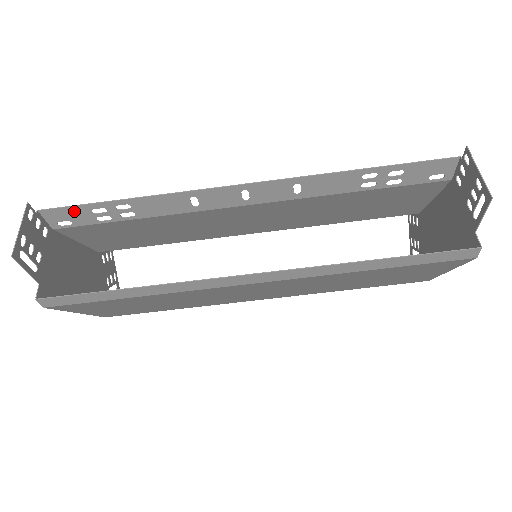
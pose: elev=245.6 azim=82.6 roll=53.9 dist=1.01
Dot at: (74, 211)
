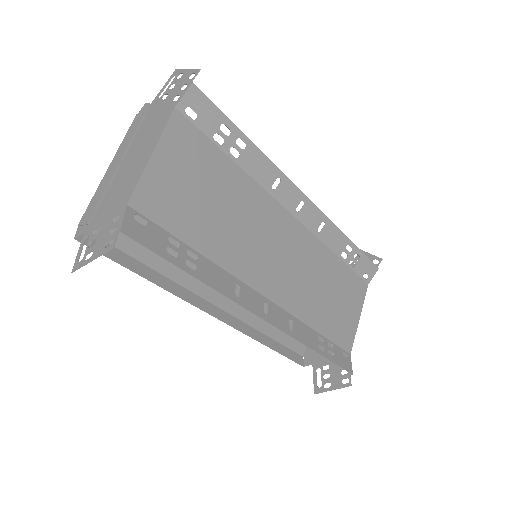
Dot at: (152, 244)
